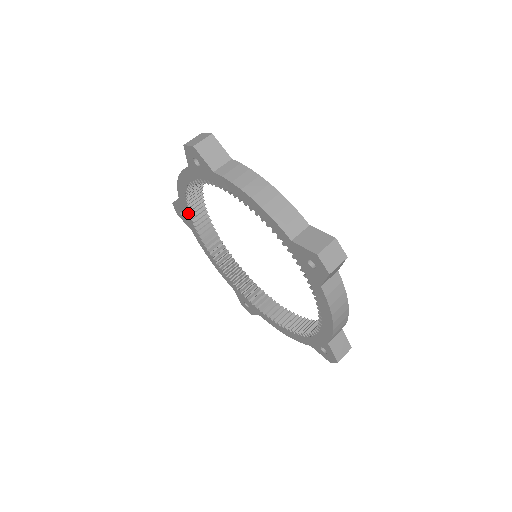
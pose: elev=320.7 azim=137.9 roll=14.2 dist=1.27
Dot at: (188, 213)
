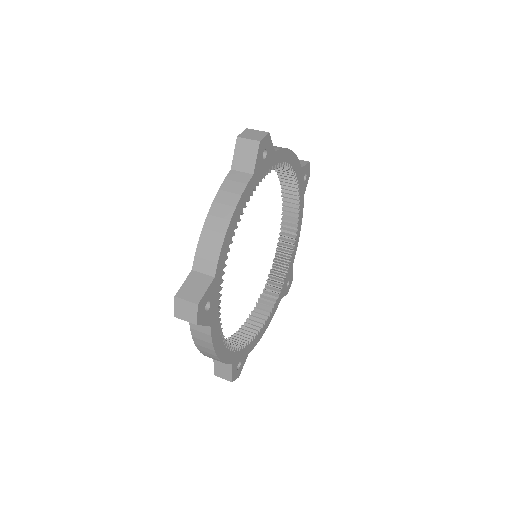
Dot at: (273, 266)
